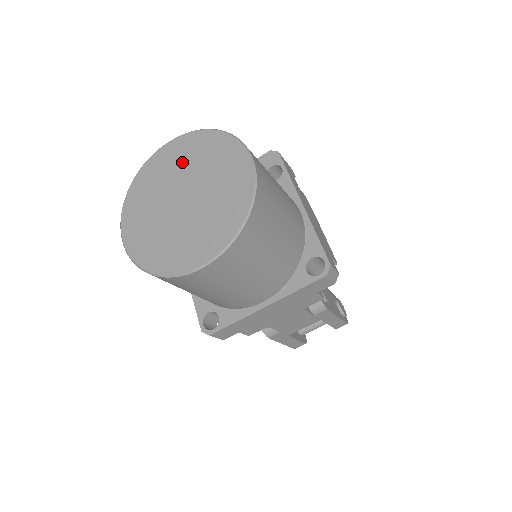
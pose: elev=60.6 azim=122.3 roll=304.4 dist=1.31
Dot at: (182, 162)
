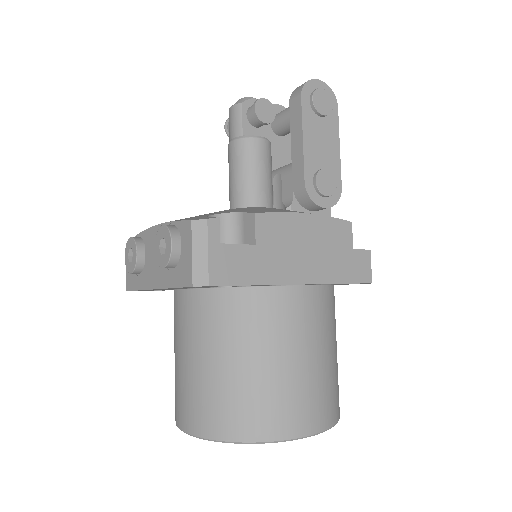
Dot at: occluded
